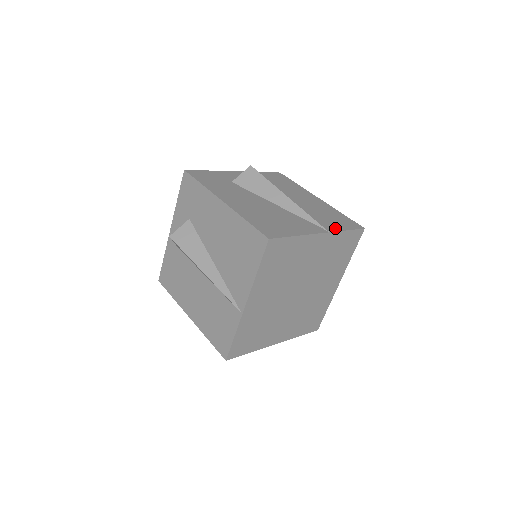
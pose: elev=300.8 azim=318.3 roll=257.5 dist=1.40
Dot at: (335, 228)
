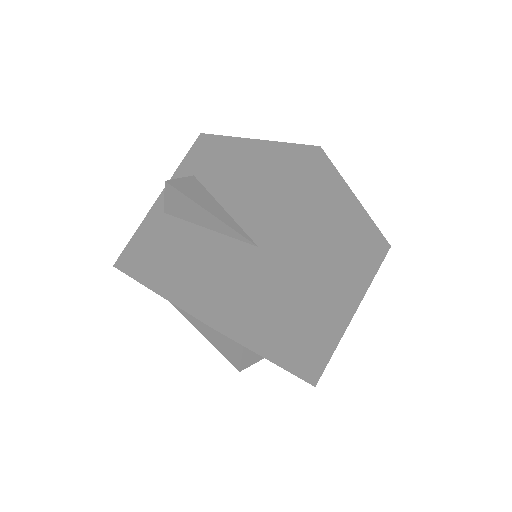
Dot at: occluded
